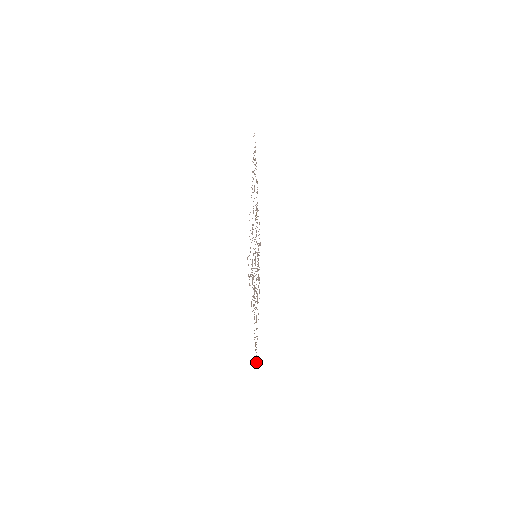
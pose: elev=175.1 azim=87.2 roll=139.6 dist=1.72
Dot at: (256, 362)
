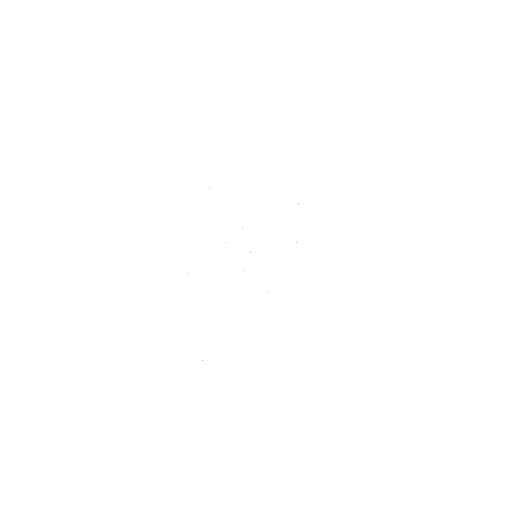
Dot at: occluded
